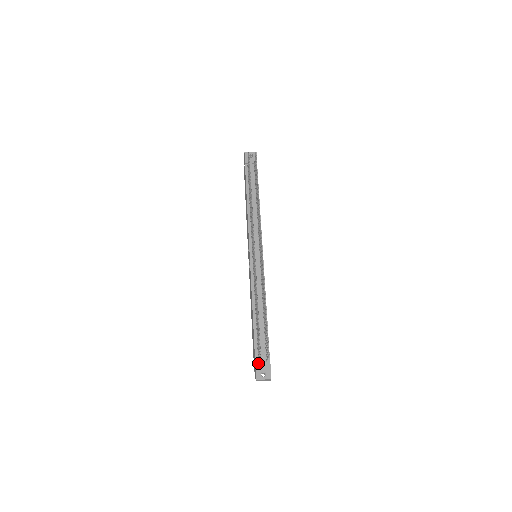
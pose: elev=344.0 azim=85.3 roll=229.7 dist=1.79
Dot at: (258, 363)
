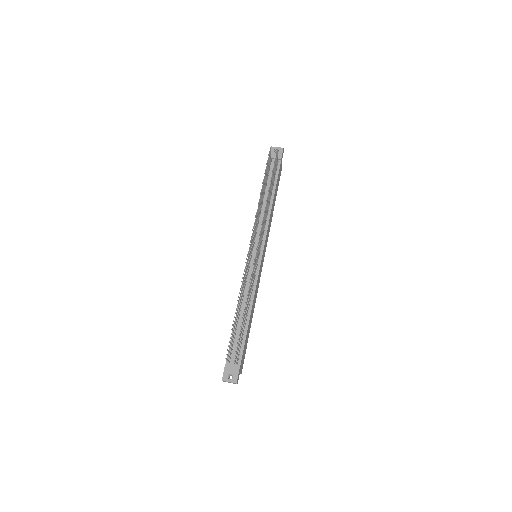
Dot at: (228, 364)
